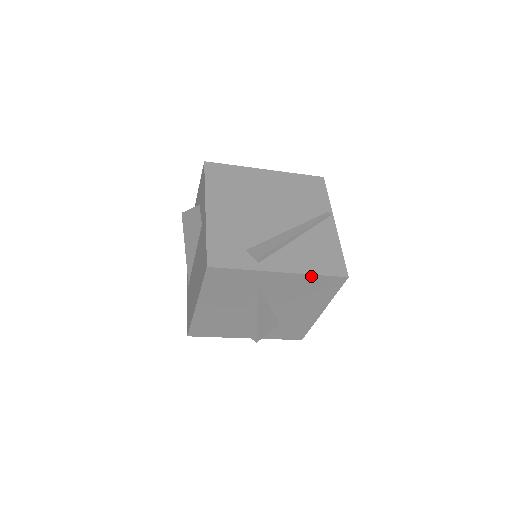
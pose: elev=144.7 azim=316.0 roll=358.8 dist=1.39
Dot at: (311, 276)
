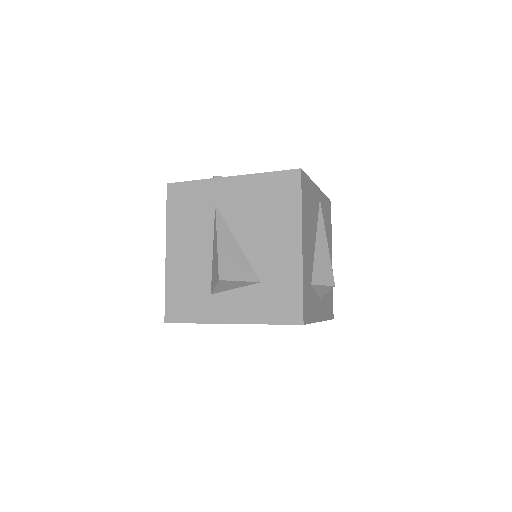
Dot at: (261, 176)
